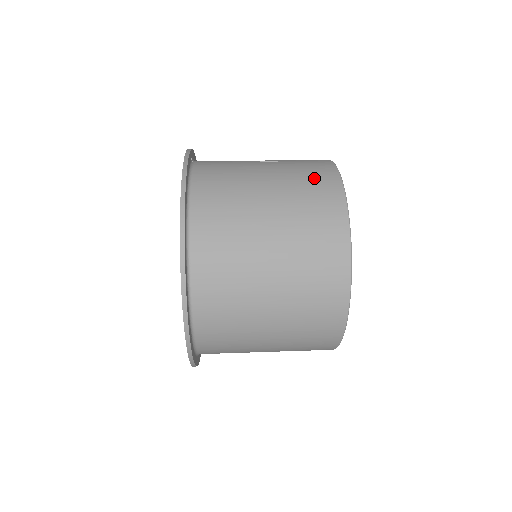
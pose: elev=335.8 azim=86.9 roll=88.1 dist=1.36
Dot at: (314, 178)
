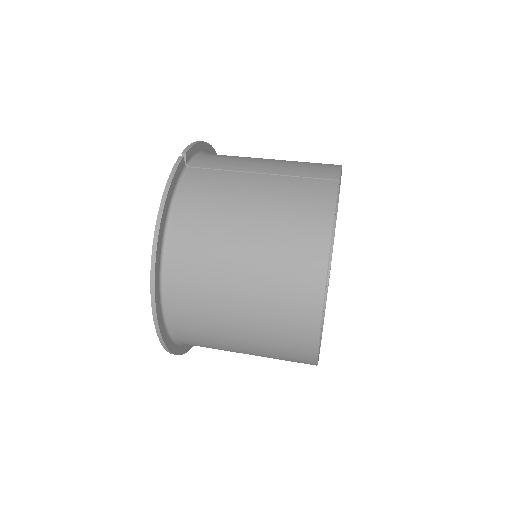
Dot at: (303, 215)
